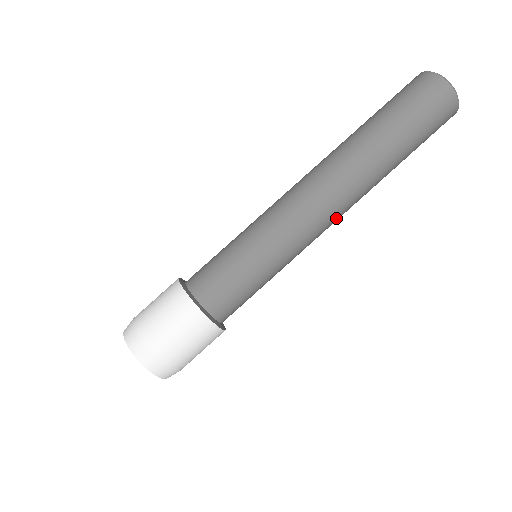
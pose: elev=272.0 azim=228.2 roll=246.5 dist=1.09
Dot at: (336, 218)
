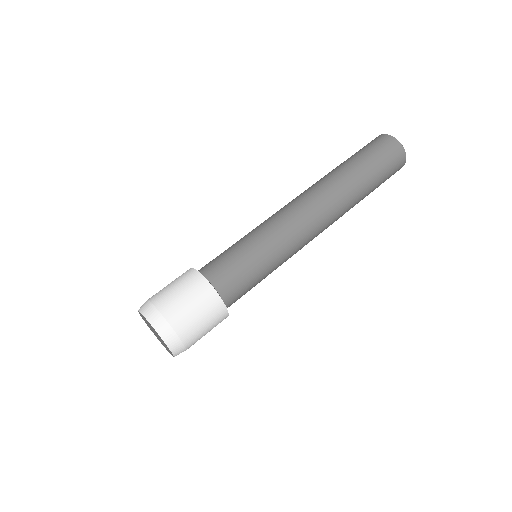
Dot at: (320, 232)
